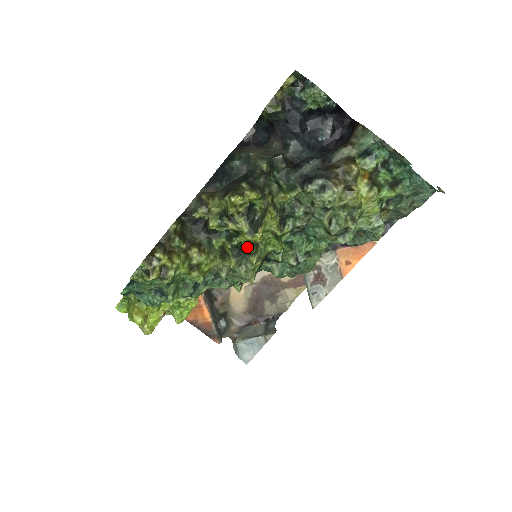
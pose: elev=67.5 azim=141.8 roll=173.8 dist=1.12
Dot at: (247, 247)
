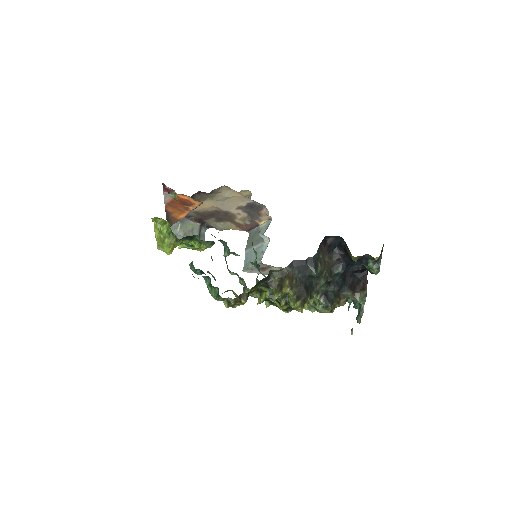
Dot at: (274, 305)
